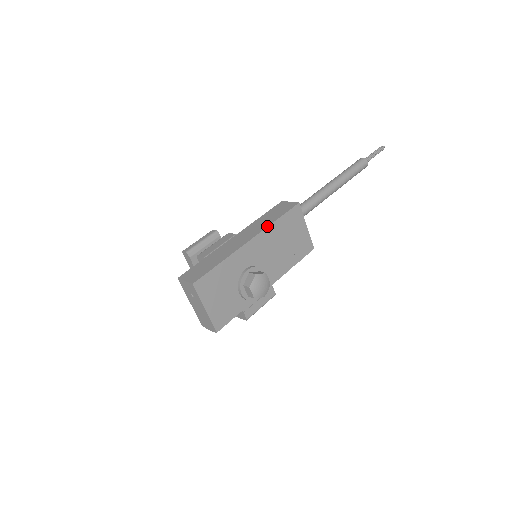
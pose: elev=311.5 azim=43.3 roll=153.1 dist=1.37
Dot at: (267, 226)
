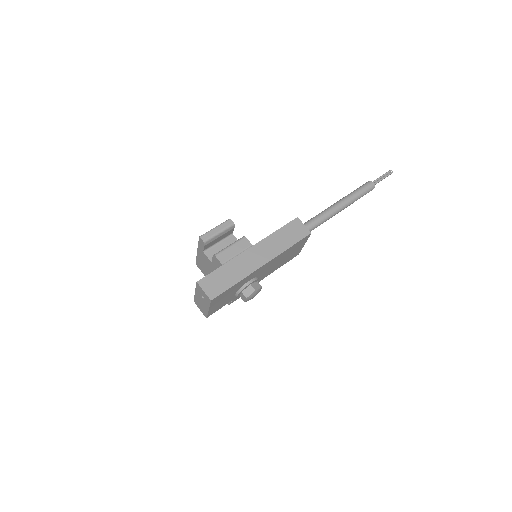
Dot at: (281, 253)
